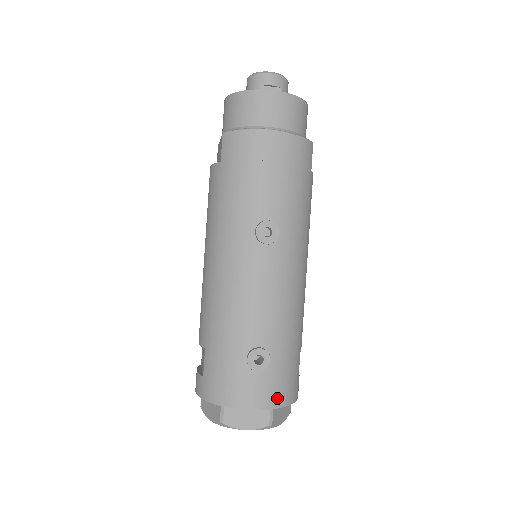
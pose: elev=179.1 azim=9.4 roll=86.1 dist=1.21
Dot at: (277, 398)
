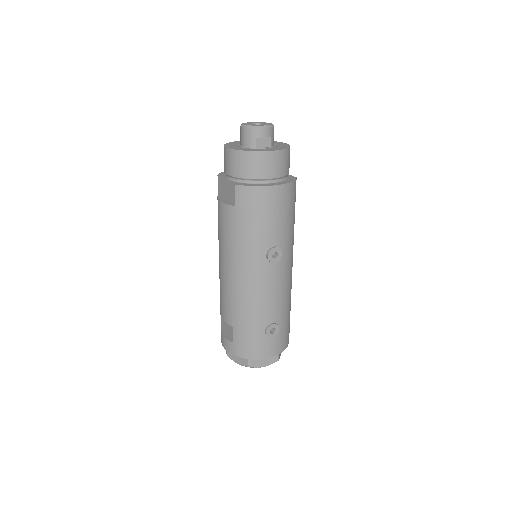
Dot at: (282, 346)
